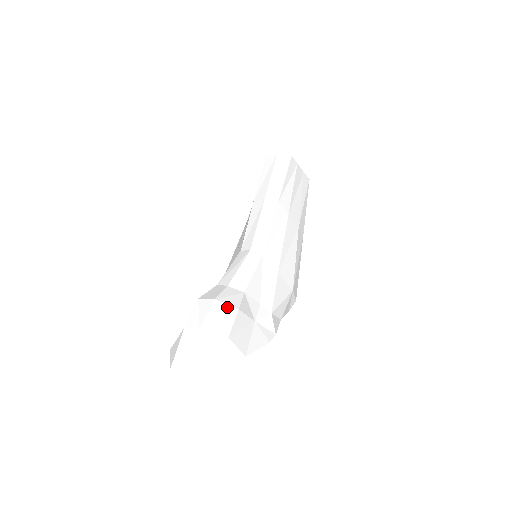
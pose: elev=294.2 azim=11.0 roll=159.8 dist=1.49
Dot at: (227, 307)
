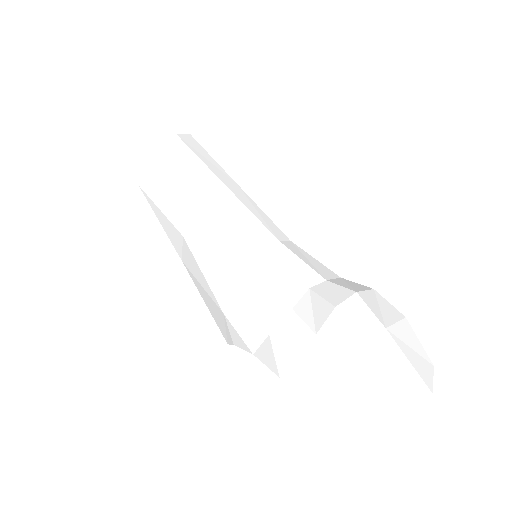
Dot at: (369, 293)
